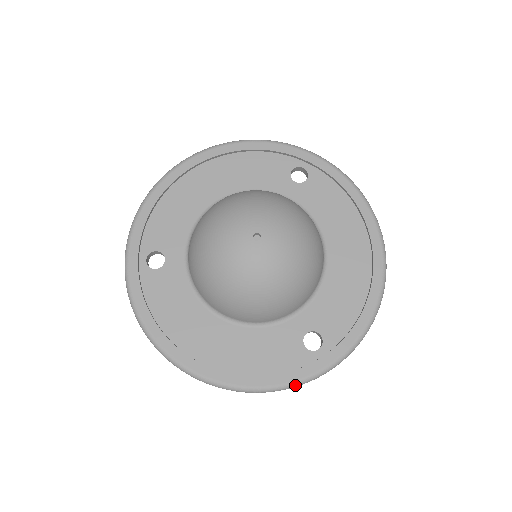
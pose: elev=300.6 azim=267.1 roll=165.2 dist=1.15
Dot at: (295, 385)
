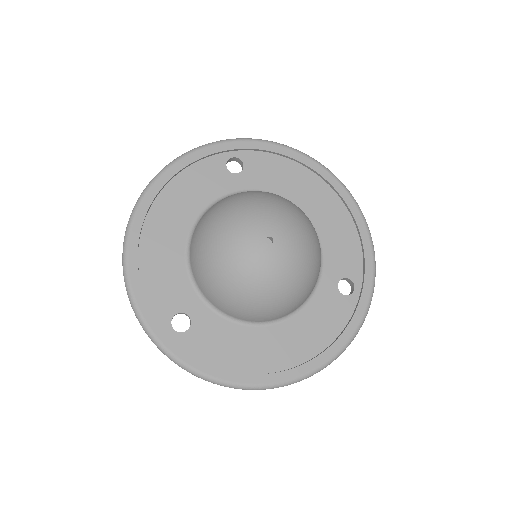
Dot at: occluded
